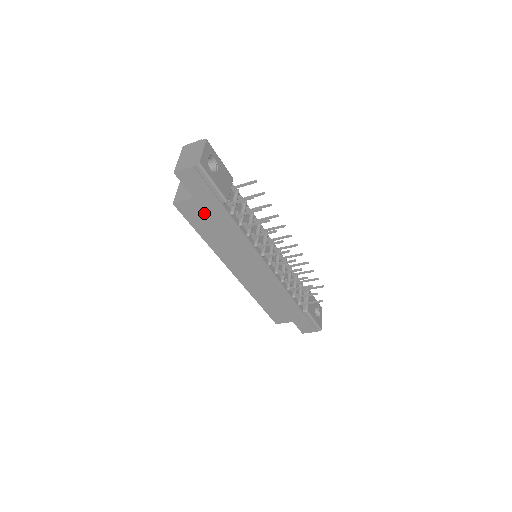
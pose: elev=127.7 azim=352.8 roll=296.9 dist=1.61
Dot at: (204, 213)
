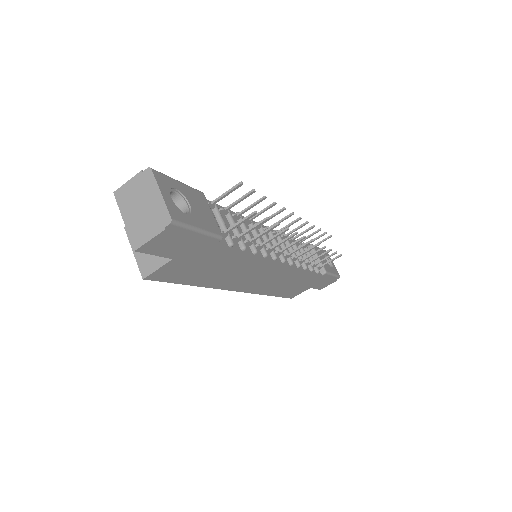
Dot at: (192, 265)
